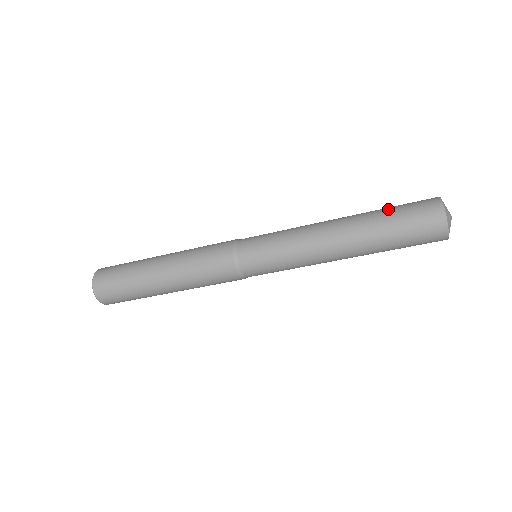
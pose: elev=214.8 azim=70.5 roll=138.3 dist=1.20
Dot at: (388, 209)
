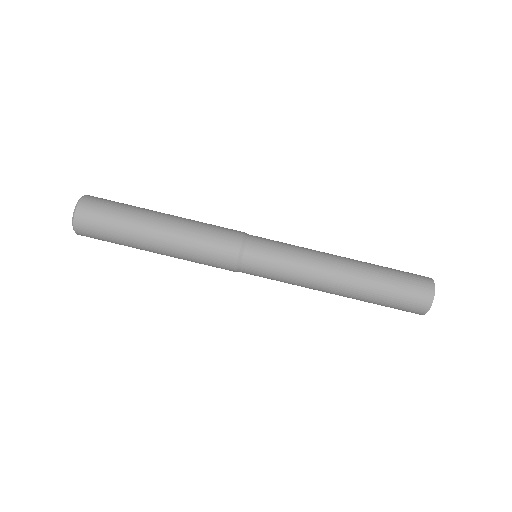
Dot at: (389, 268)
